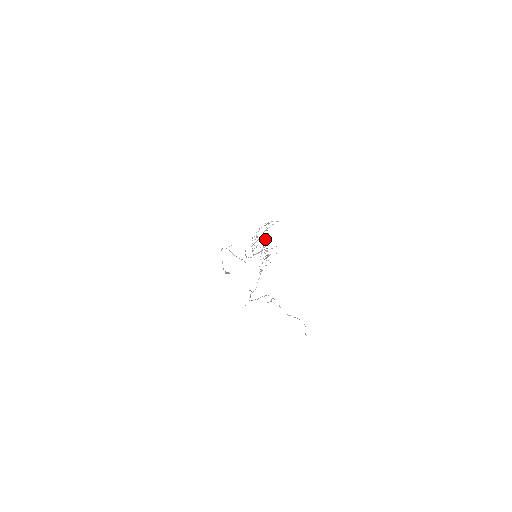
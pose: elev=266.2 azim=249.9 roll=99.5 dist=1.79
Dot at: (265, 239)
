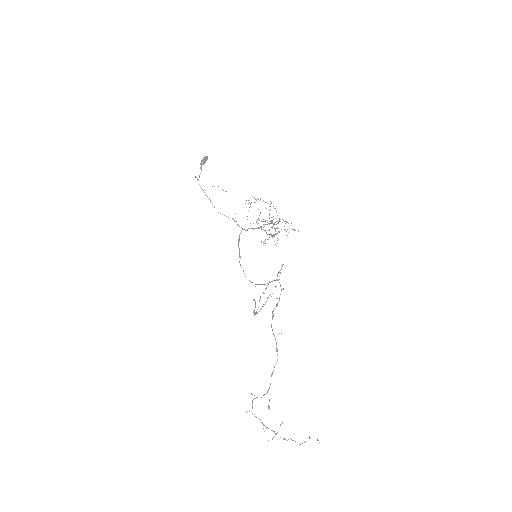
Dot at: occluded
